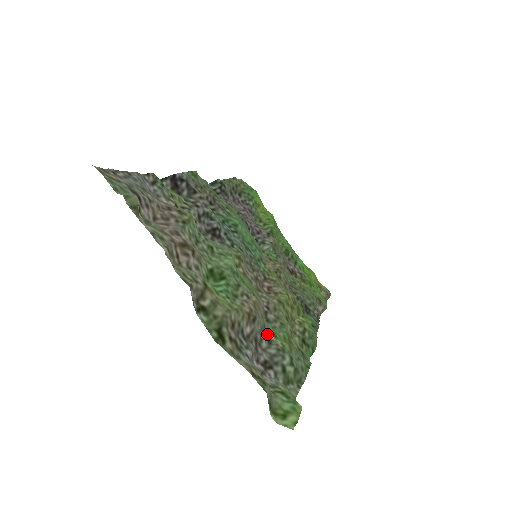
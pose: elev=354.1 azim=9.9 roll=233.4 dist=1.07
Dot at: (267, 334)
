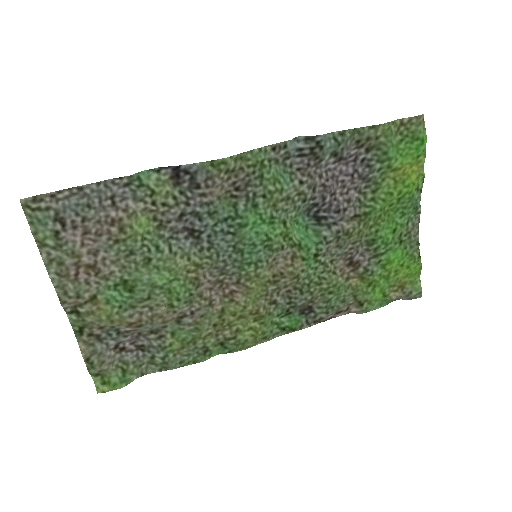
Dot at: (165, 331)
